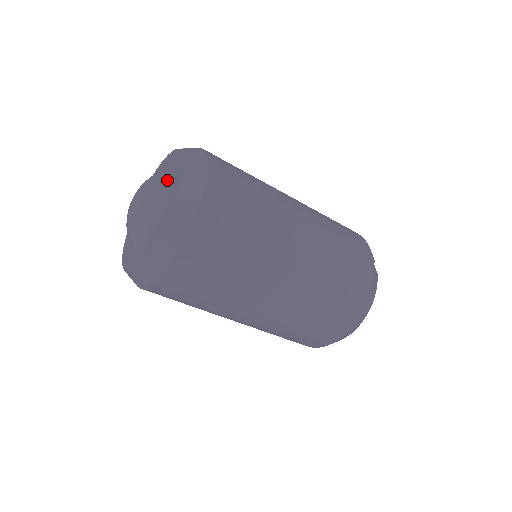
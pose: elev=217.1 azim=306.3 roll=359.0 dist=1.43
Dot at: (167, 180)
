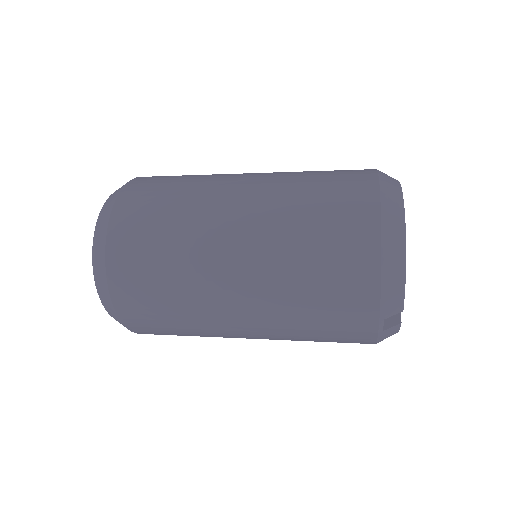
Dot at: occluded
